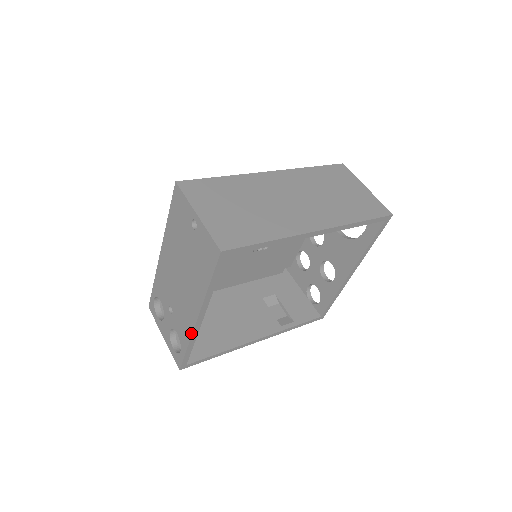
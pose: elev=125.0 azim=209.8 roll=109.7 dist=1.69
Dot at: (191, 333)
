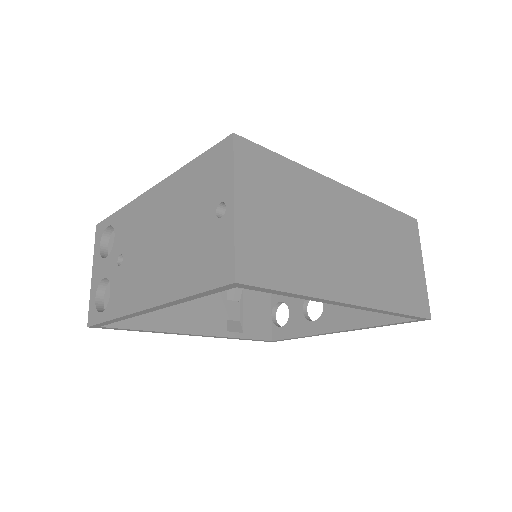
Dot at: (127, 313)
